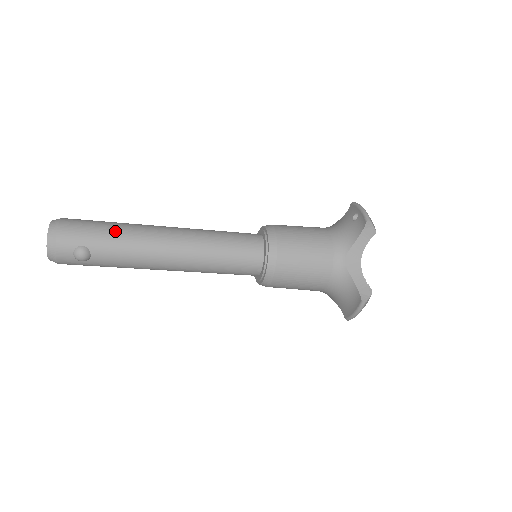
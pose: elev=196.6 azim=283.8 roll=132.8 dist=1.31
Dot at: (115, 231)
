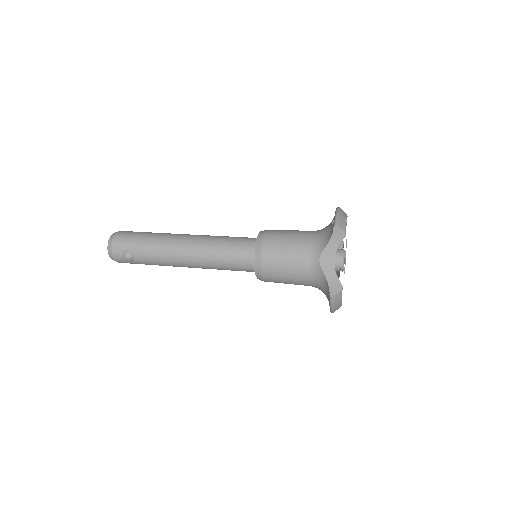
Dot at: (148, 239)
